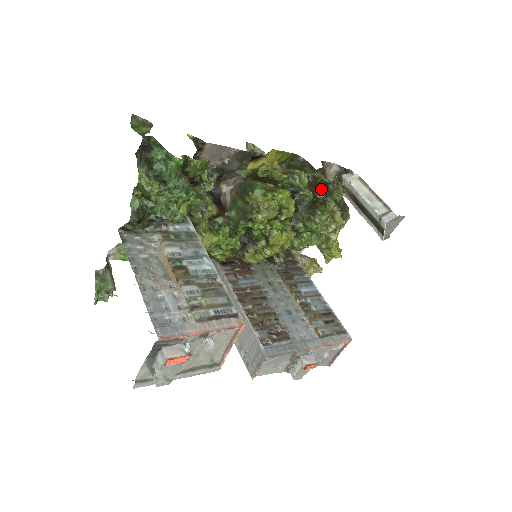
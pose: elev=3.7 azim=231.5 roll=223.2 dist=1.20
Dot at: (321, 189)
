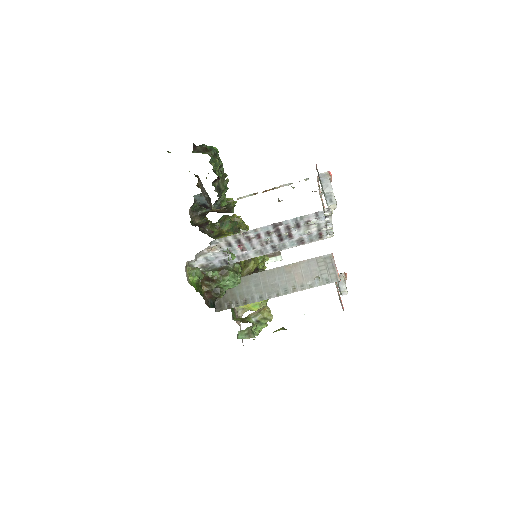
Dot at: occluded
